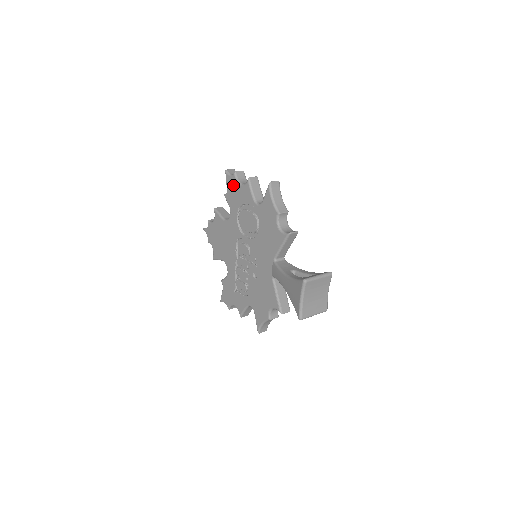
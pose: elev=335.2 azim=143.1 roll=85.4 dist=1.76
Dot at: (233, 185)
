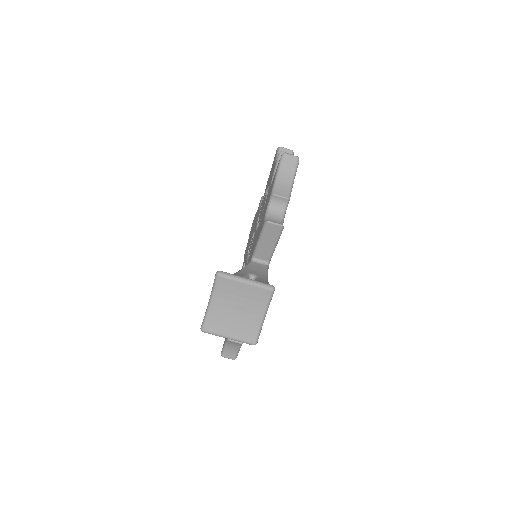
Dot at: (273, 163)
